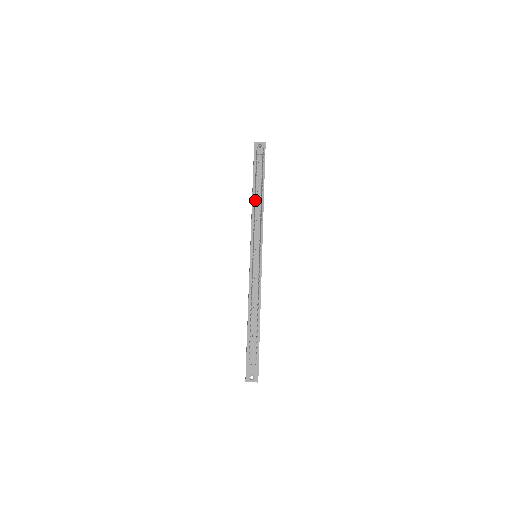
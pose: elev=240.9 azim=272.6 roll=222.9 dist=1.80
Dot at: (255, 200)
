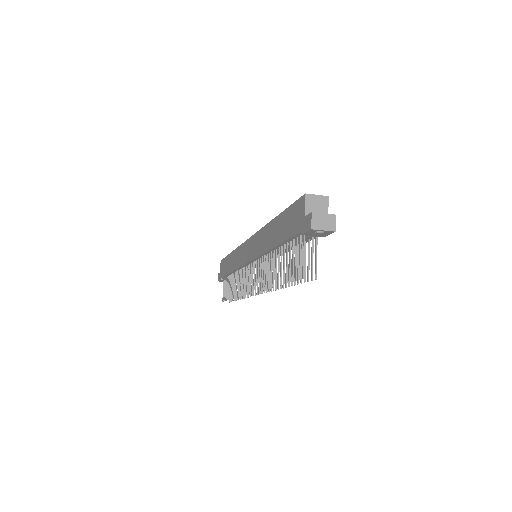
Dot at: (270, 283)
